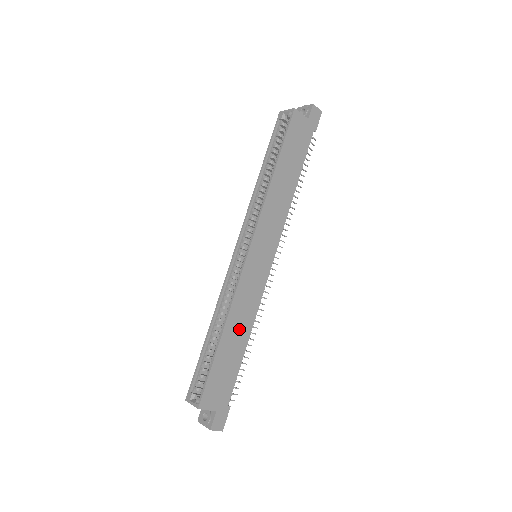
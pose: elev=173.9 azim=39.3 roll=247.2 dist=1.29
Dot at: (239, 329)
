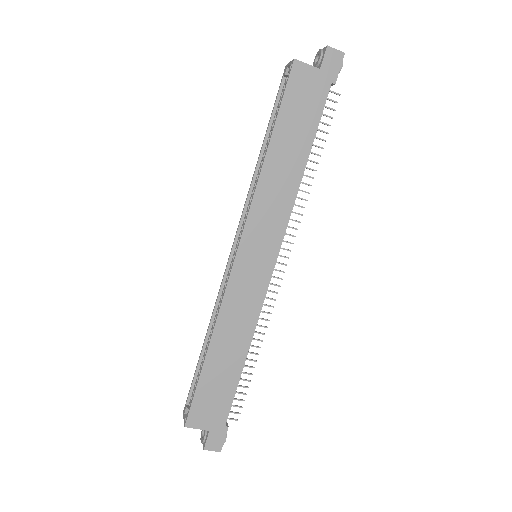
Dot at: (232, 343)
